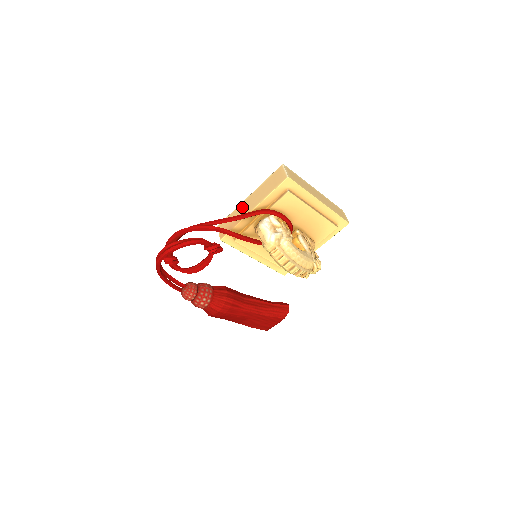
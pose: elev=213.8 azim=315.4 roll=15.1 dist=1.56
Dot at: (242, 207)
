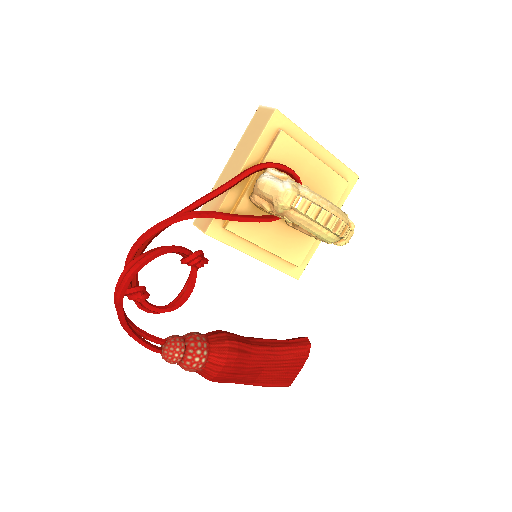
Dot at: (221, 180)
